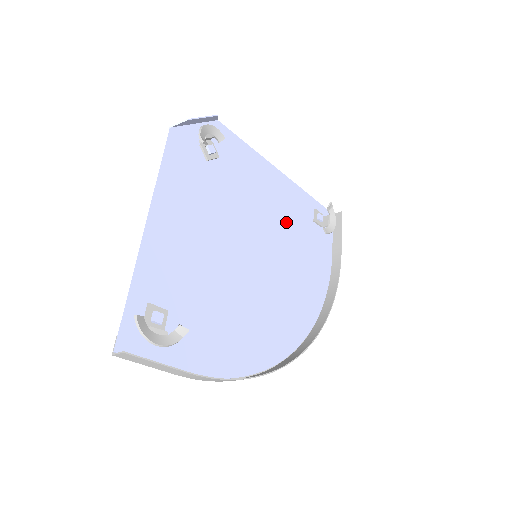
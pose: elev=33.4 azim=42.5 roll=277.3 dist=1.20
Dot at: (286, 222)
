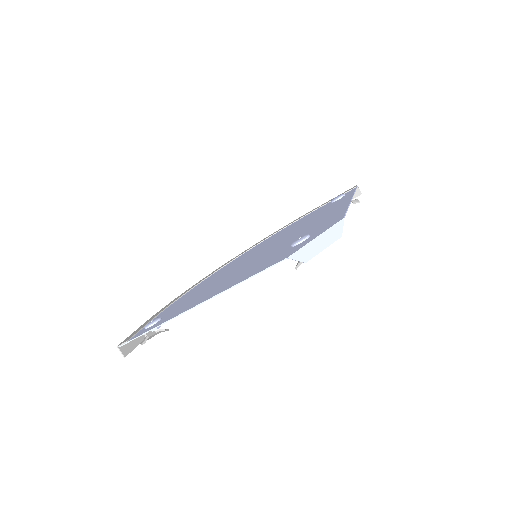
Dot at: occluded
